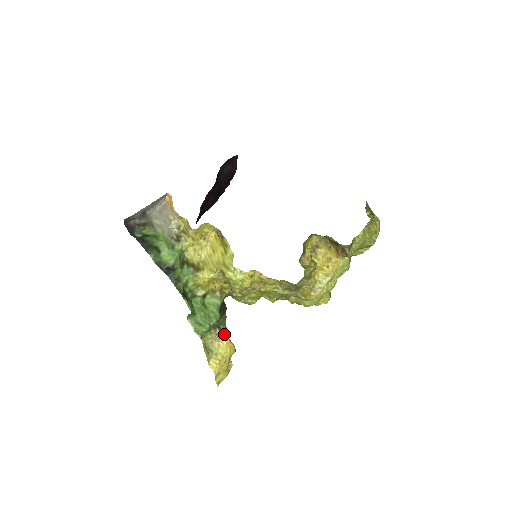
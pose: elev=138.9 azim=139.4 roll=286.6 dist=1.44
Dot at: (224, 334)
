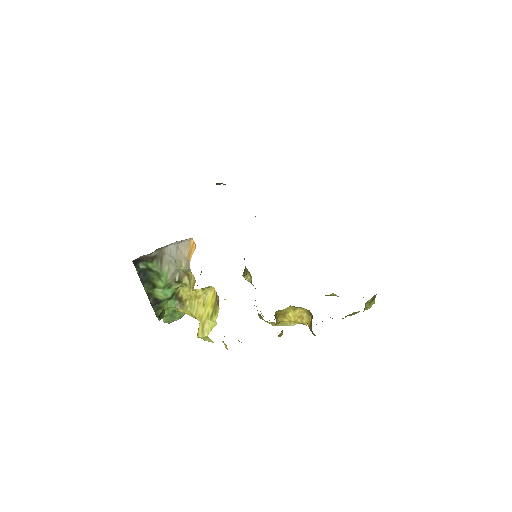
Dot at: occluded
